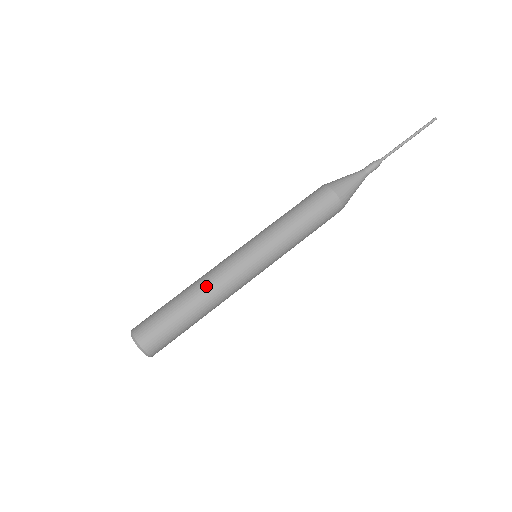
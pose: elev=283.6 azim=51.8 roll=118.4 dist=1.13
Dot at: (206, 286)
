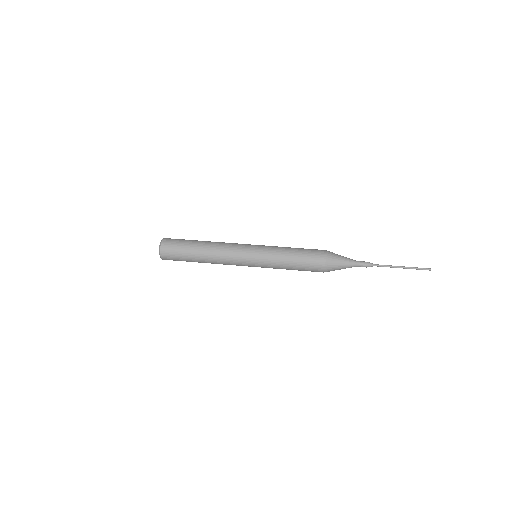
Dot at: (218, 242)
